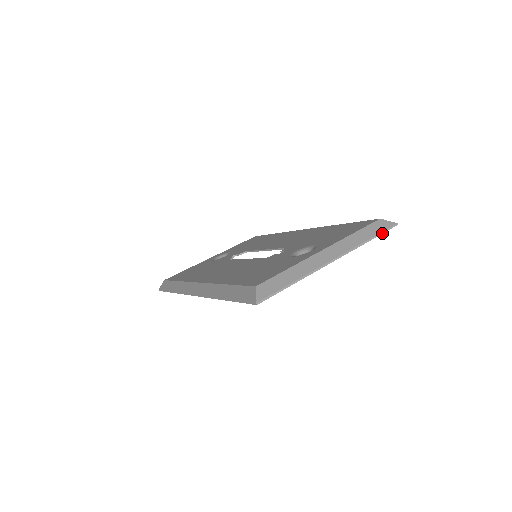
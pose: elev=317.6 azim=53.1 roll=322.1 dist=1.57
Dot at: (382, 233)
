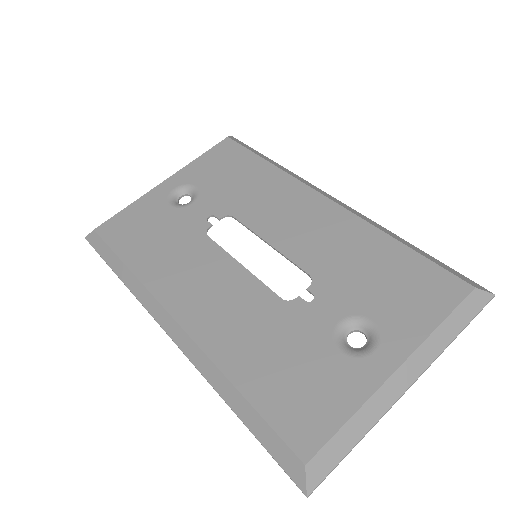
Dot at: occluded
